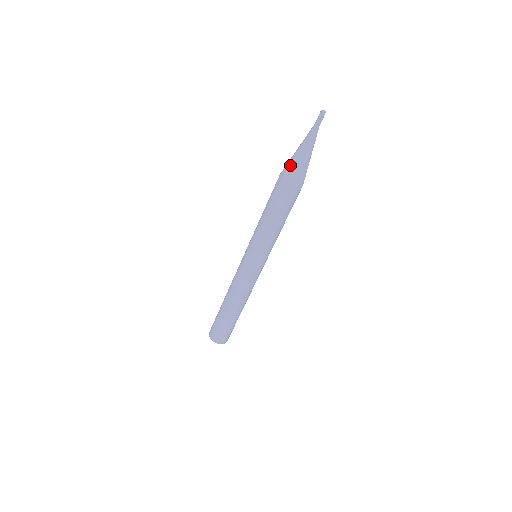
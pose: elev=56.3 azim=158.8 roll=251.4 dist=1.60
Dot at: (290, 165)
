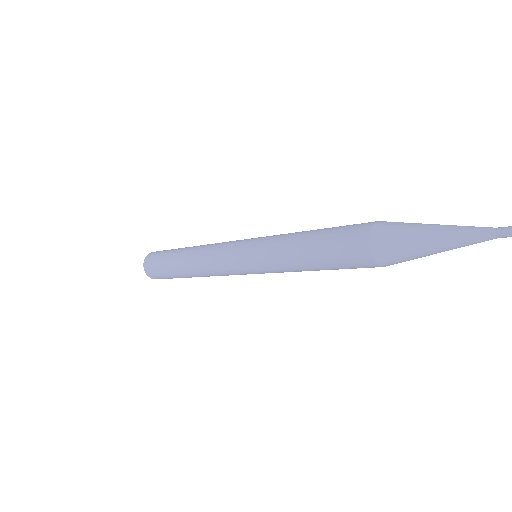
Dot at: occluded
